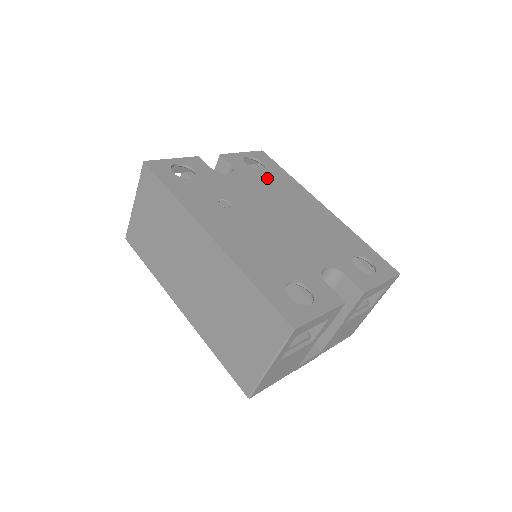
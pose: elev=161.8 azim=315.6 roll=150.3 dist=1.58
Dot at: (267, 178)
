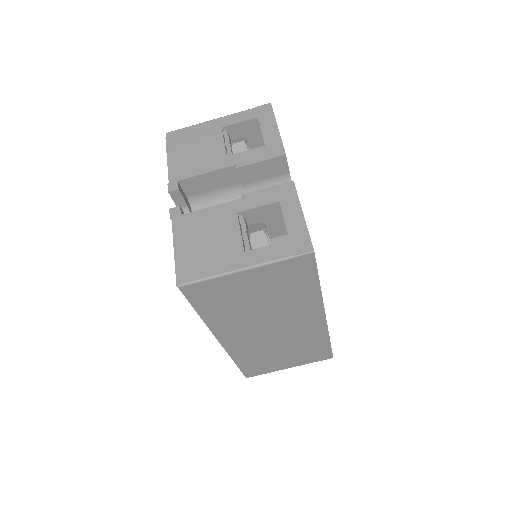
Dot at: occluded
